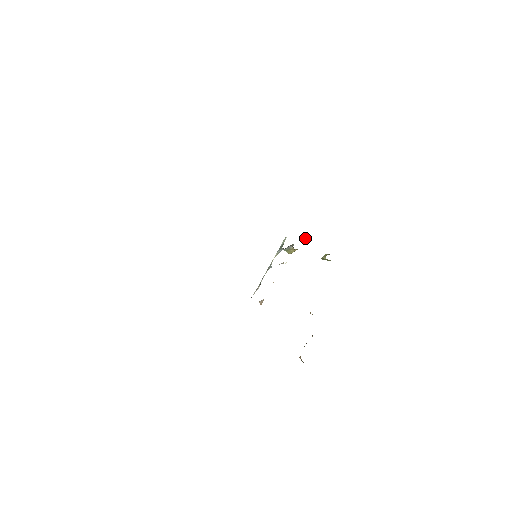
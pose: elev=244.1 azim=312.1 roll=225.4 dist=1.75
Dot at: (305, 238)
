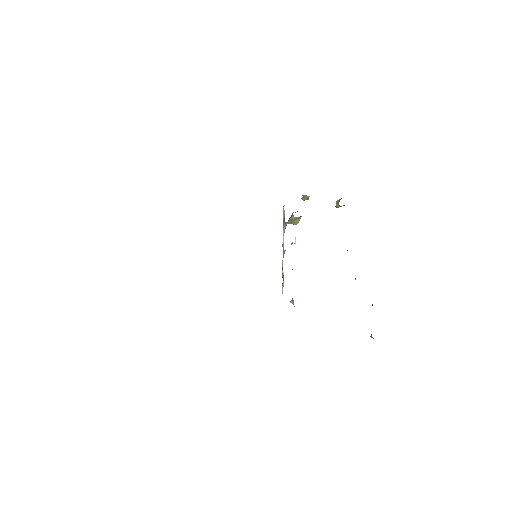
Dot at: (303, 197)
